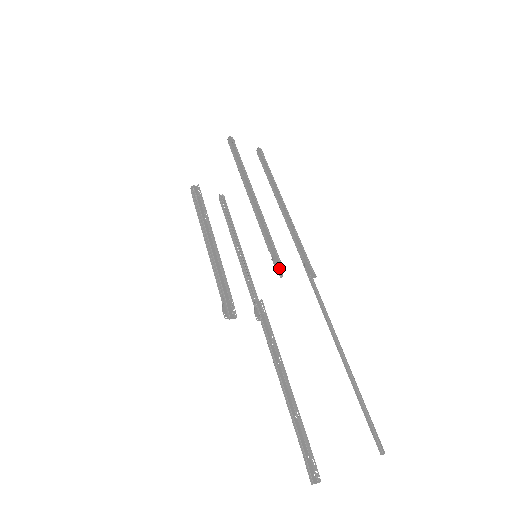
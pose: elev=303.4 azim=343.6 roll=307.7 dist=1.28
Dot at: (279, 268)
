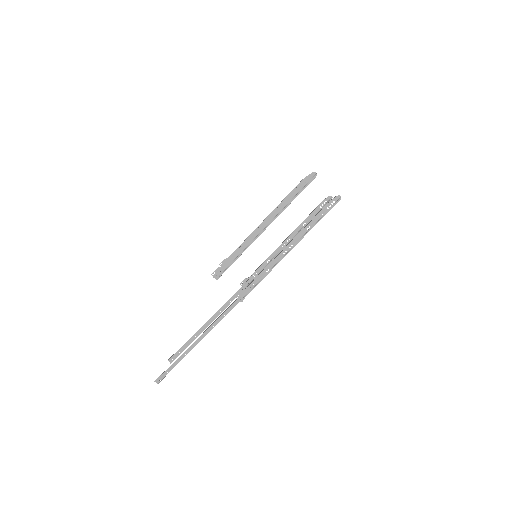
Dot at: (216, 275)
